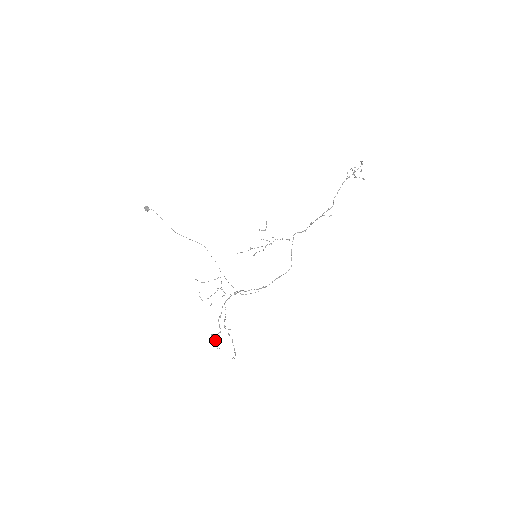
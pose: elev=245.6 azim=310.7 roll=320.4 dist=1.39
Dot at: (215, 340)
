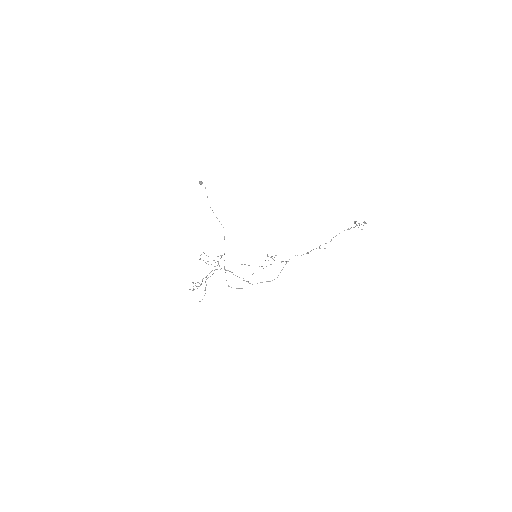
Dot at: occluded
